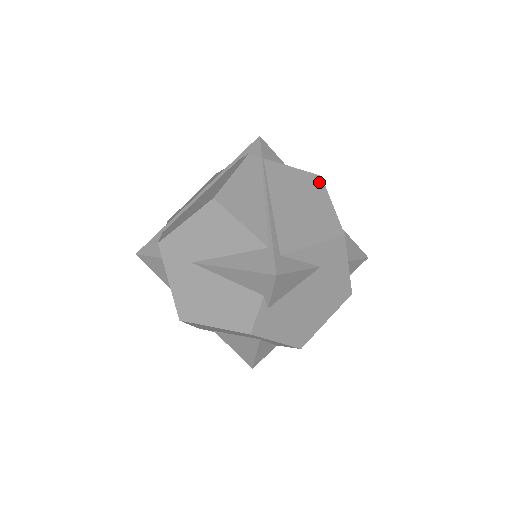
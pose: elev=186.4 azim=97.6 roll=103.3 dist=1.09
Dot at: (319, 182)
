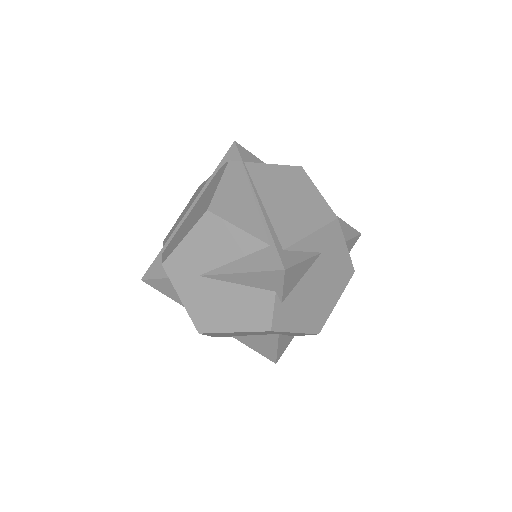
Dot at: (301, 173)
